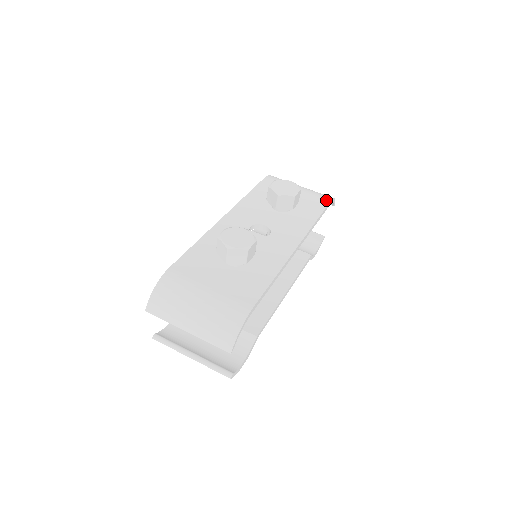
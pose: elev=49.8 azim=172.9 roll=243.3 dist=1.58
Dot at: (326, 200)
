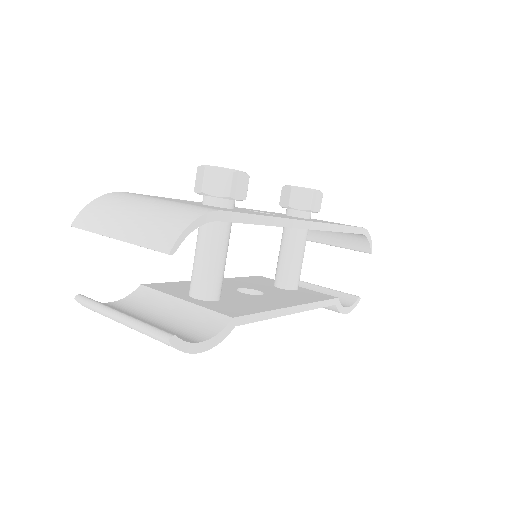
Dot at: occluded
